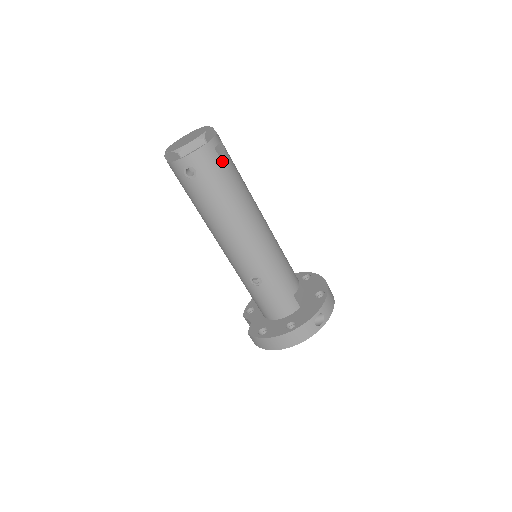
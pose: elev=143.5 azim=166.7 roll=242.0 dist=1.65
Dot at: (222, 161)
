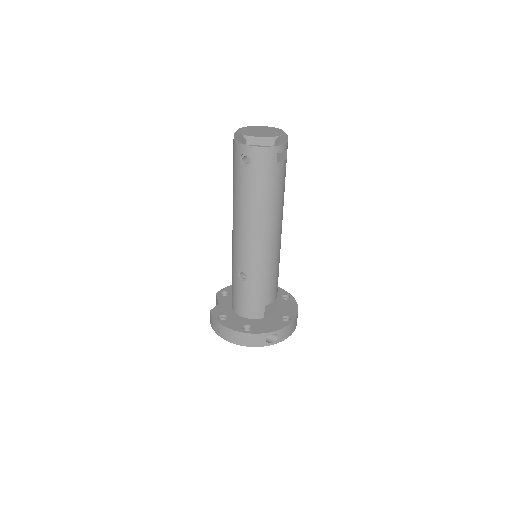
Dot at: (277, 167)
